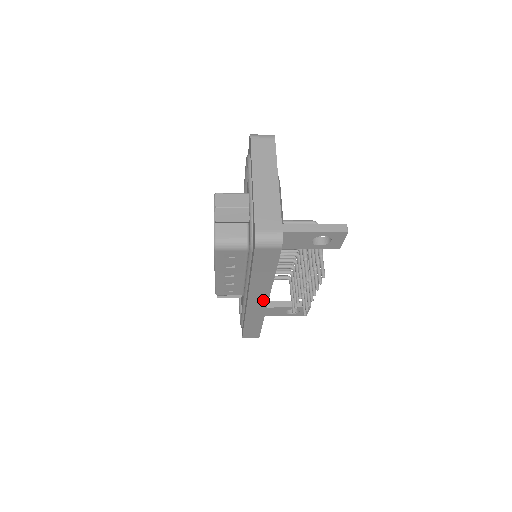
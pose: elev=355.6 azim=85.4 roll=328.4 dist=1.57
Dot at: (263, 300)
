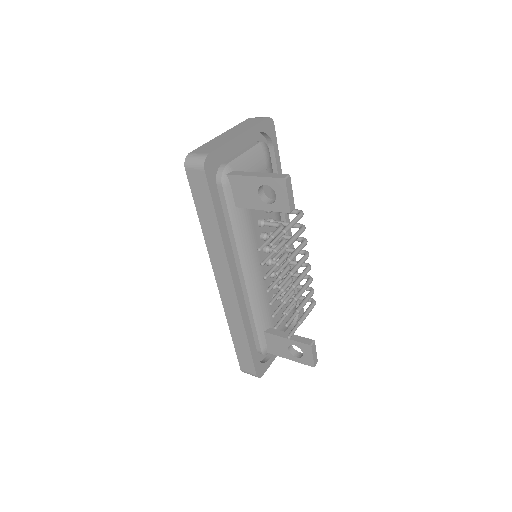
Dot at: (228, 279)
